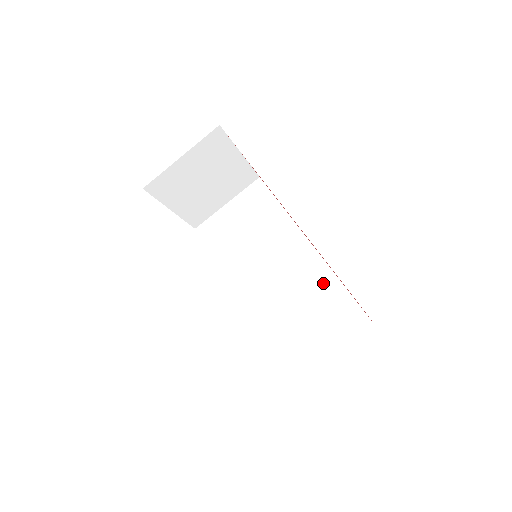
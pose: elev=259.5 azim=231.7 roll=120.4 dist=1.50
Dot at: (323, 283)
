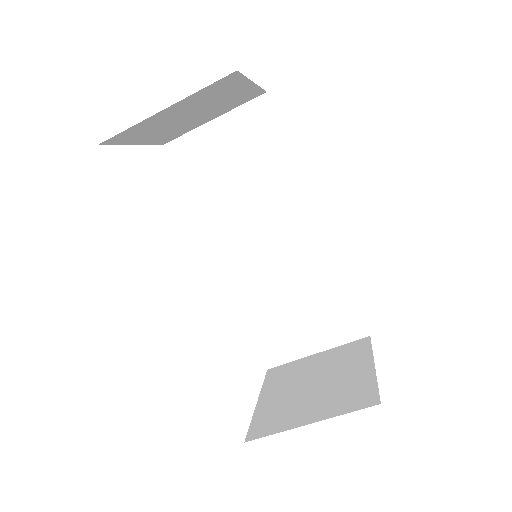
Dot at: (324, 272)
